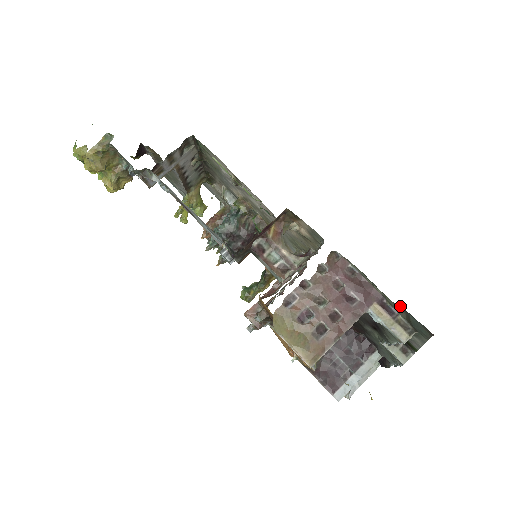
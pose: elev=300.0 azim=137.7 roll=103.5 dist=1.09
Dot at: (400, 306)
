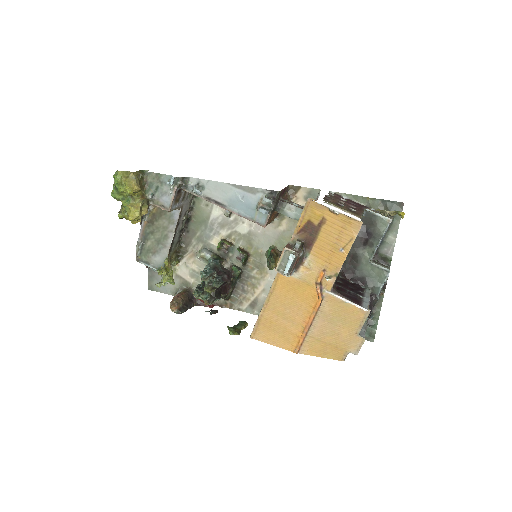
Dot at: (380, 199)
